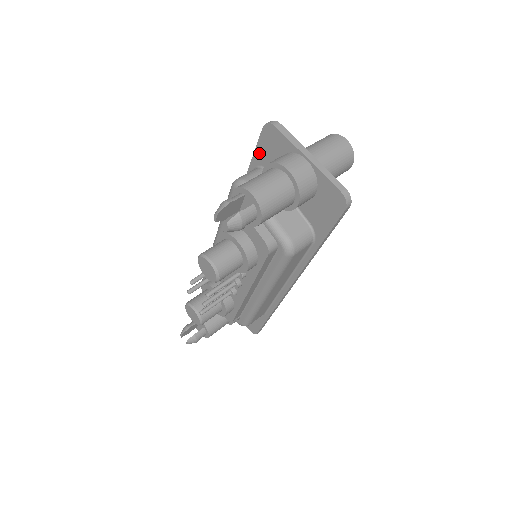
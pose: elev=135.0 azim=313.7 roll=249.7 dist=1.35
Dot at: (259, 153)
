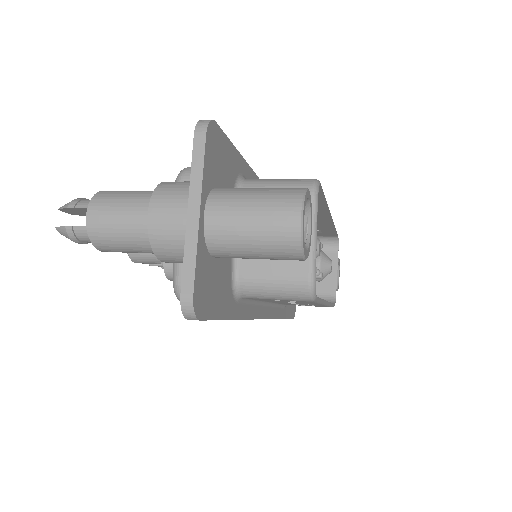
Dot at: occluded
